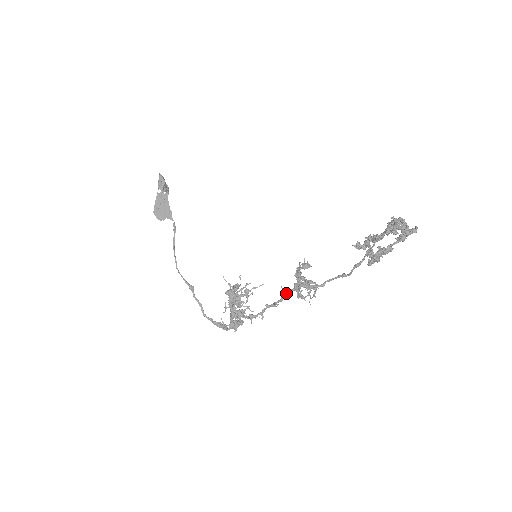
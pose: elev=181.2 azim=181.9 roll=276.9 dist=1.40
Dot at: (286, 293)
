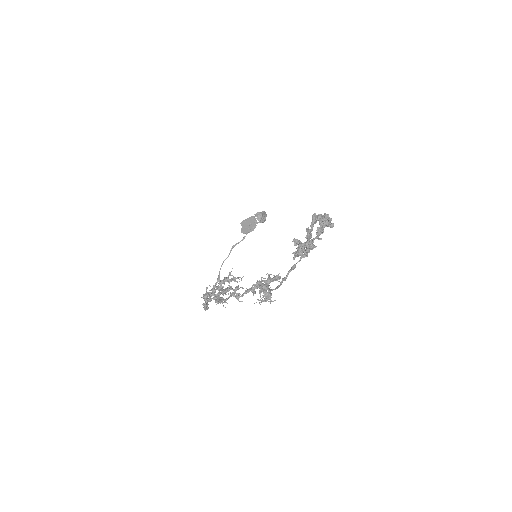
Dot at: occluded
